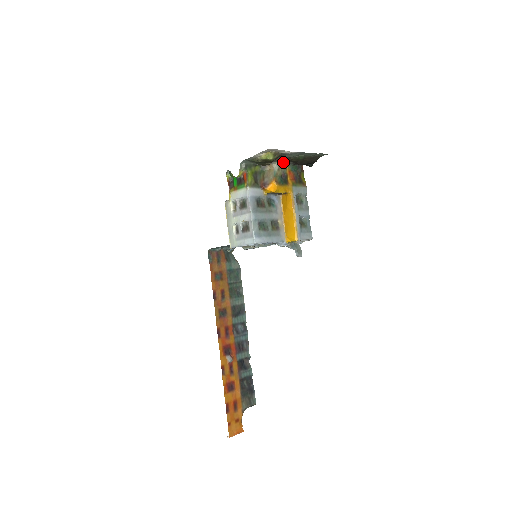
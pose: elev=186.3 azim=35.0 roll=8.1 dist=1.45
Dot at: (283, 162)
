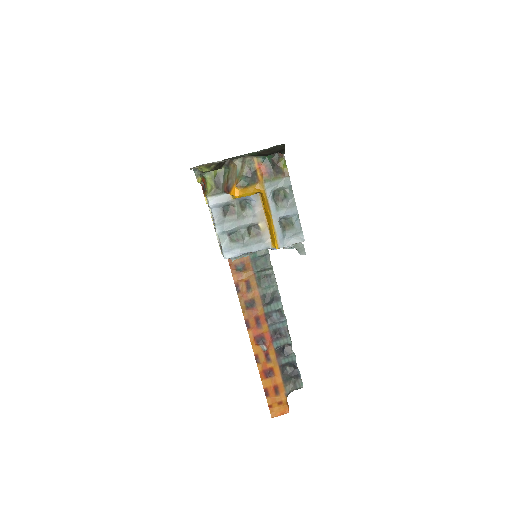
Dot at: (246, 156)
